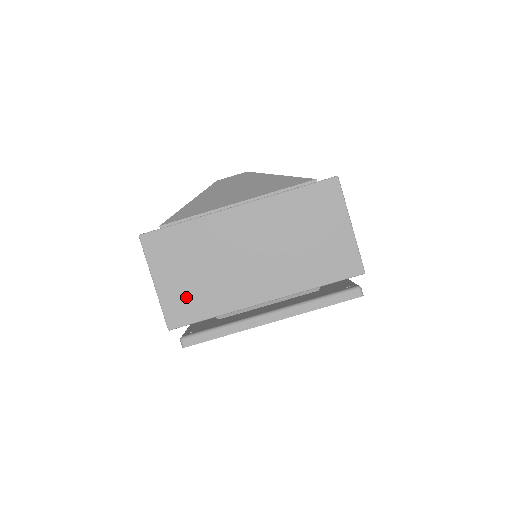
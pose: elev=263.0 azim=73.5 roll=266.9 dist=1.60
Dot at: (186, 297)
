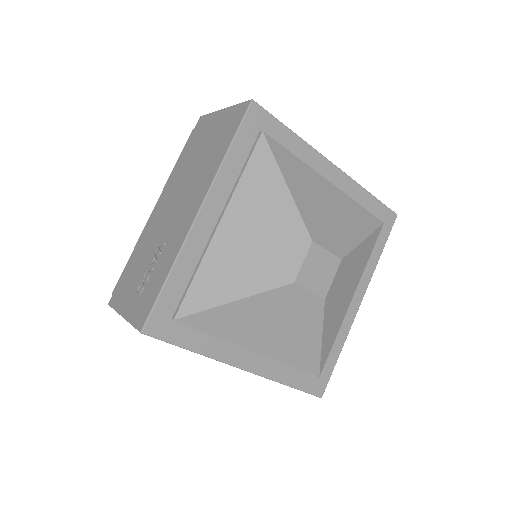
Dot at: occluded
